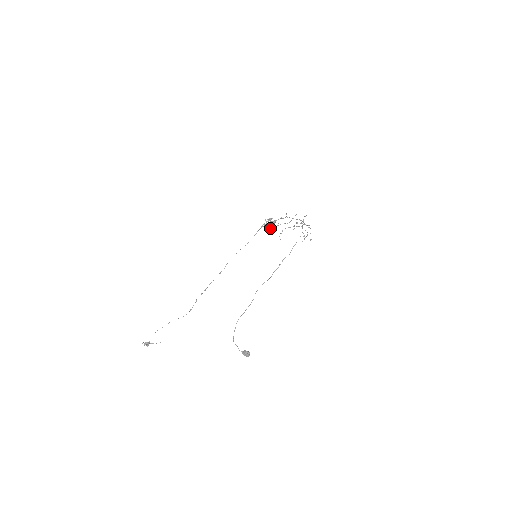
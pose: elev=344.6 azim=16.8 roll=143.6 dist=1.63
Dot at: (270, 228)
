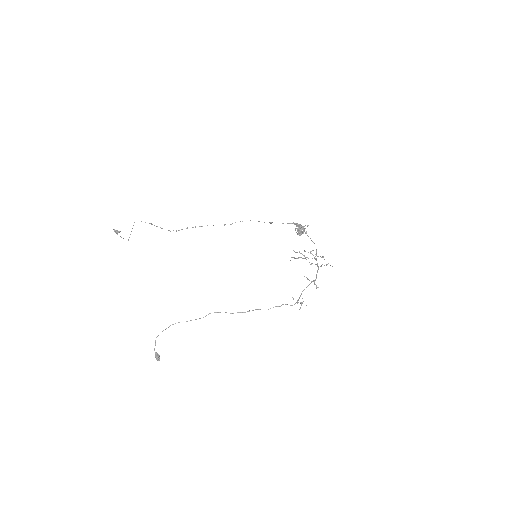
Dot at: (298, 232)
